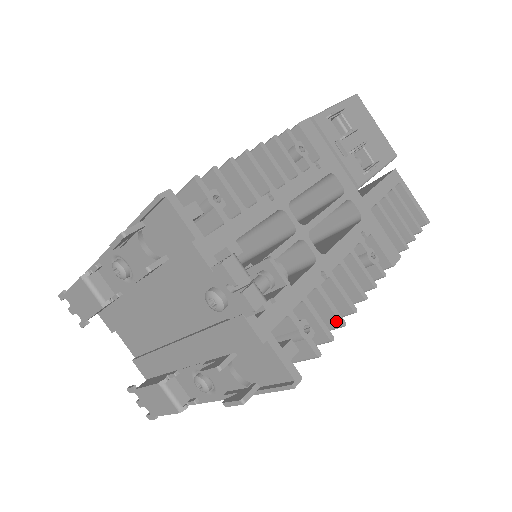
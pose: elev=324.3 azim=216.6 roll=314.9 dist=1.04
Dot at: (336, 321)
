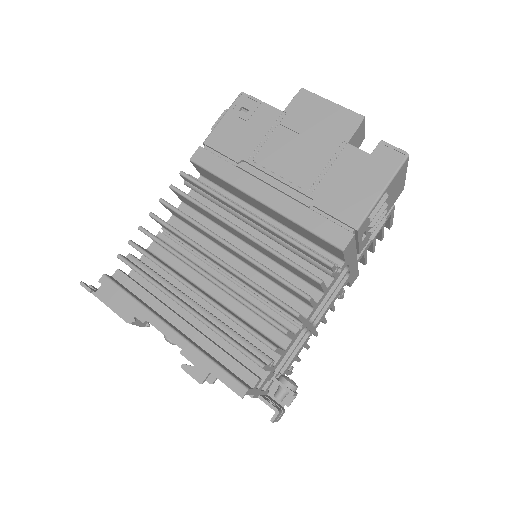
Dot at: occluded
